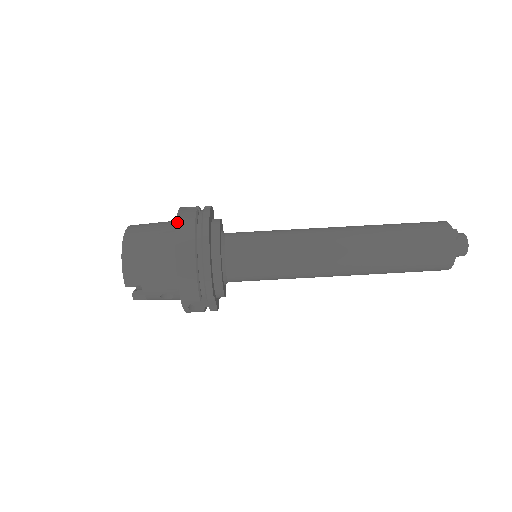
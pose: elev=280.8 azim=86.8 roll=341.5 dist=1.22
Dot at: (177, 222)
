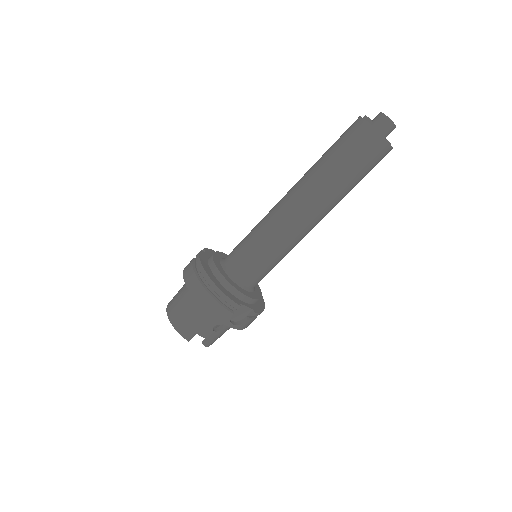
Dot at: (183, 276)
